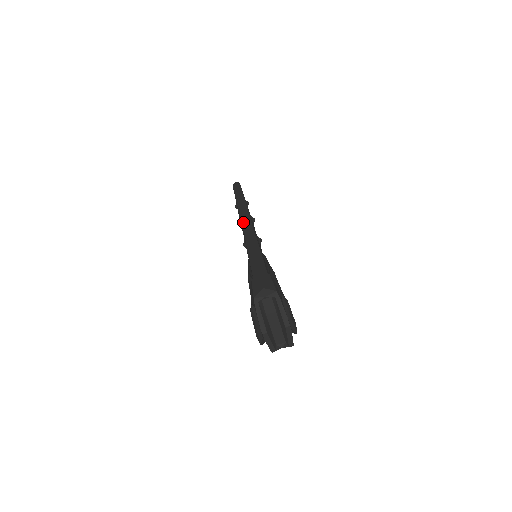
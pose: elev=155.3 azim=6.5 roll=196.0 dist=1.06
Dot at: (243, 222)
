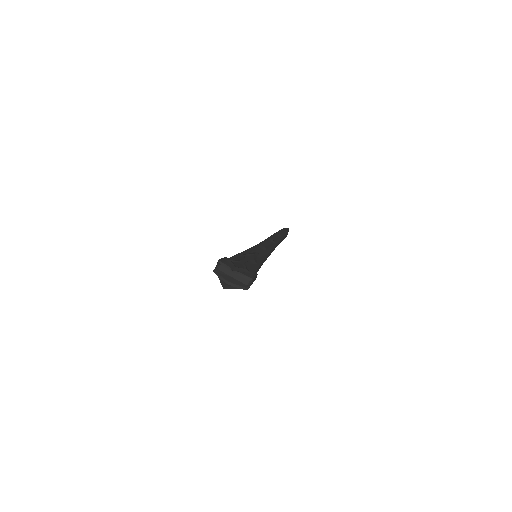
Dot at: occluded
